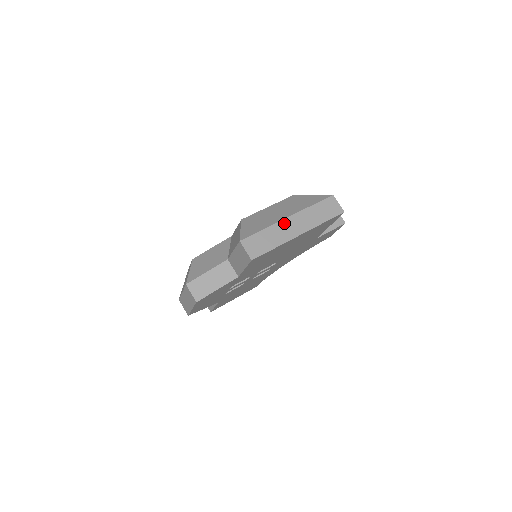
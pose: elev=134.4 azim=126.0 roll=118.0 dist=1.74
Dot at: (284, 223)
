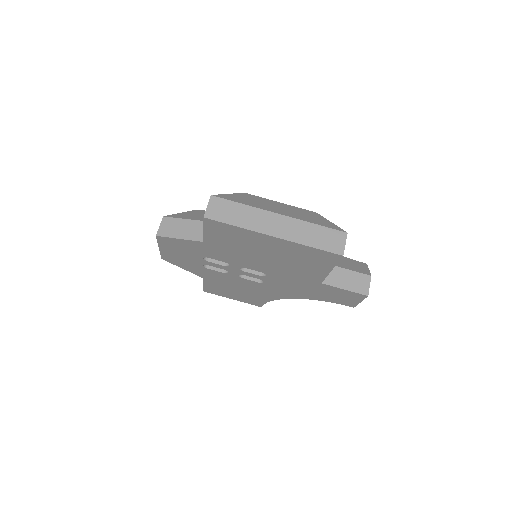
Dot at: (268, 215)
